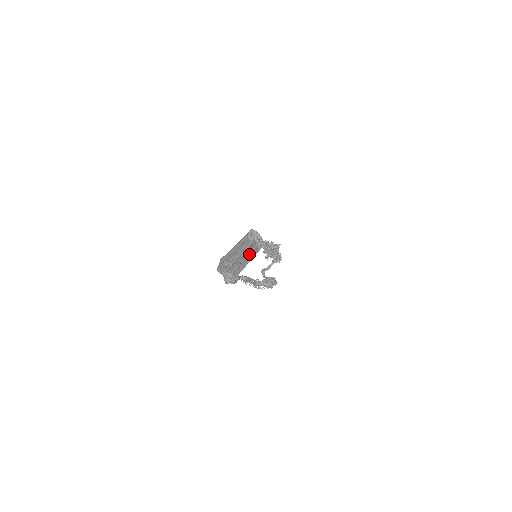
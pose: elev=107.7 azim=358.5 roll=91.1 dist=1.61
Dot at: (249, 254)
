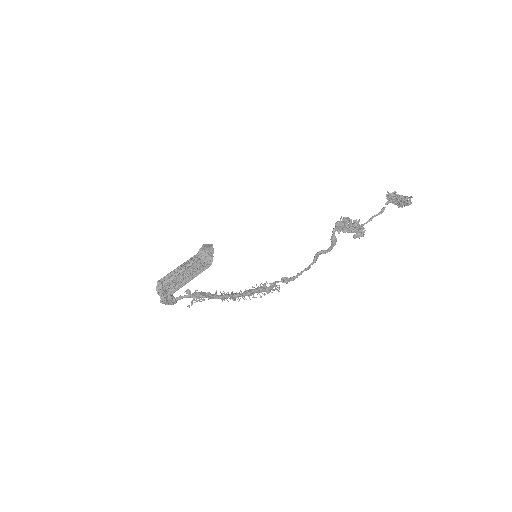
Dot at: (191, 275)
